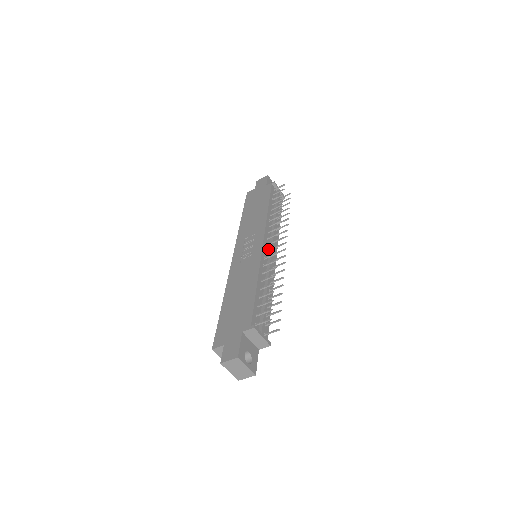
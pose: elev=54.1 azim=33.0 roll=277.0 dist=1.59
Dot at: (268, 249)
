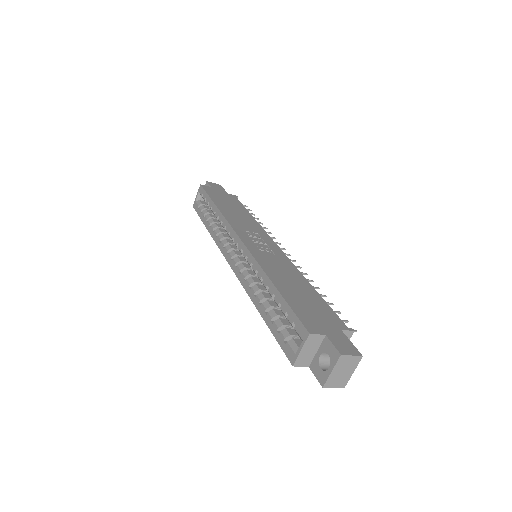
Dot at: occluded
